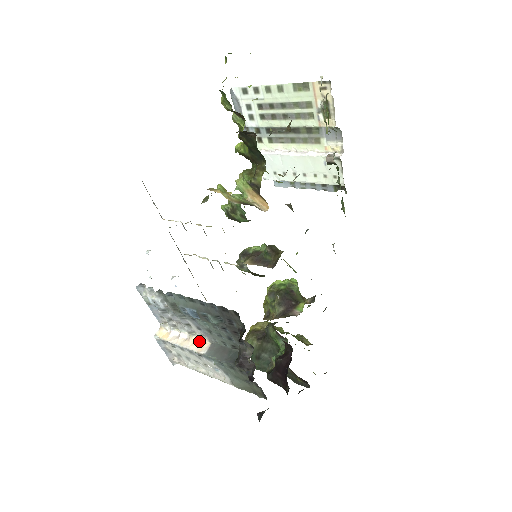
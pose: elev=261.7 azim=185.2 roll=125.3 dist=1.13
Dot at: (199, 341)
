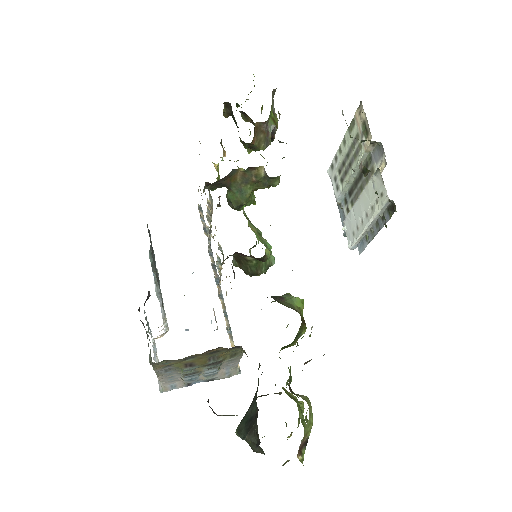
Dot at: occluded
